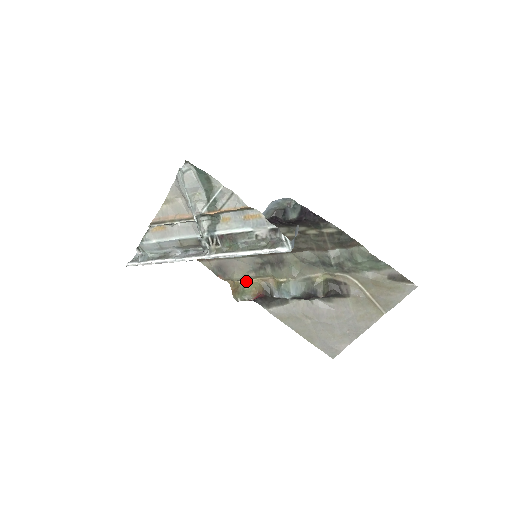
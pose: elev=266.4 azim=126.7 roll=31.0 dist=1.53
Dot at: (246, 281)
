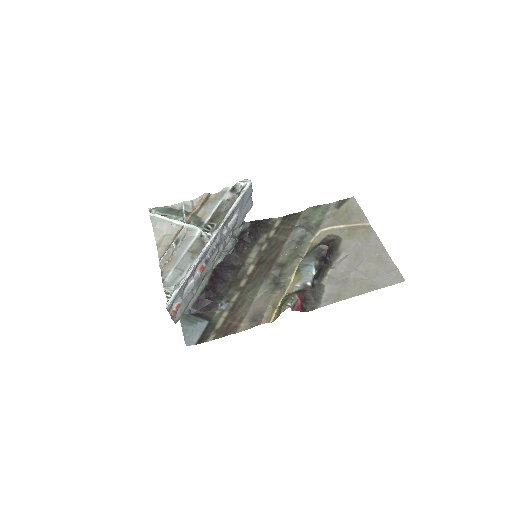
Dot at: (280, 303)
